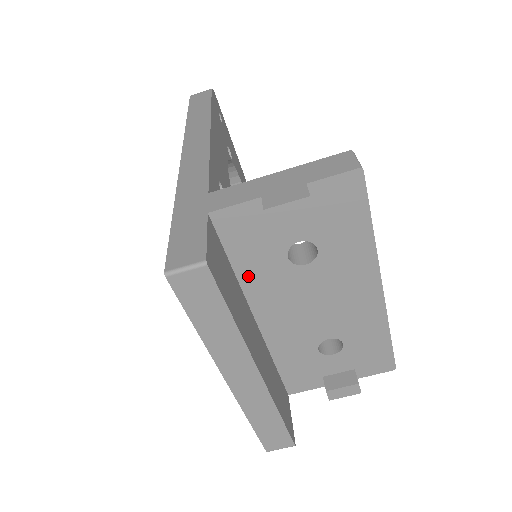
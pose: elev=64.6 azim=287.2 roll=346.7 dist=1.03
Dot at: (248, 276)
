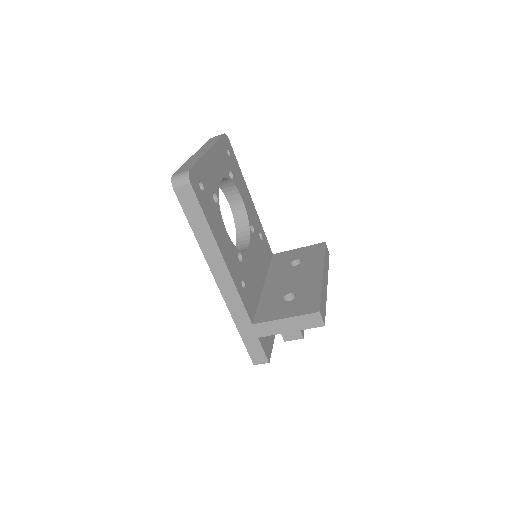
Dot at: occluded
